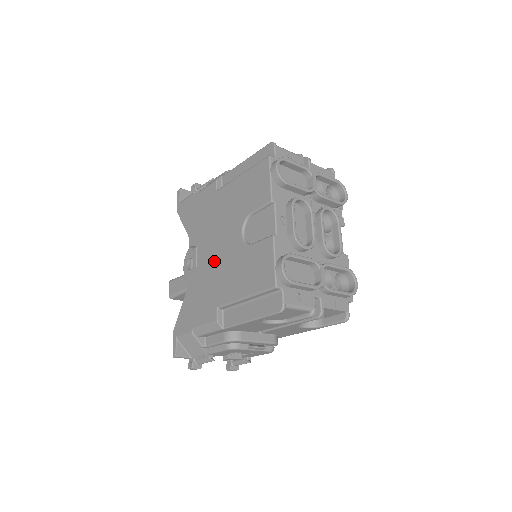
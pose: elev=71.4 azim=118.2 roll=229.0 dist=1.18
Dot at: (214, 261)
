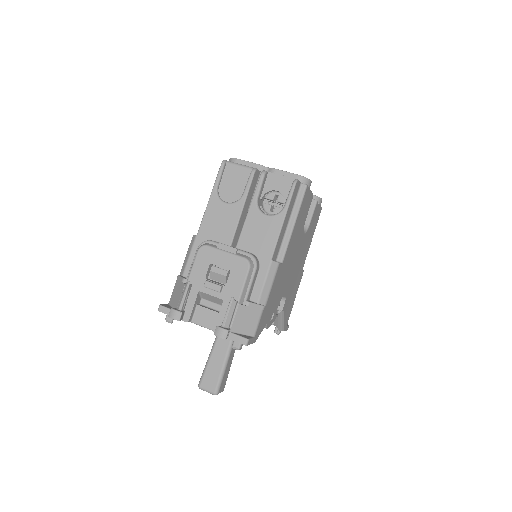
Dot at: occluded
